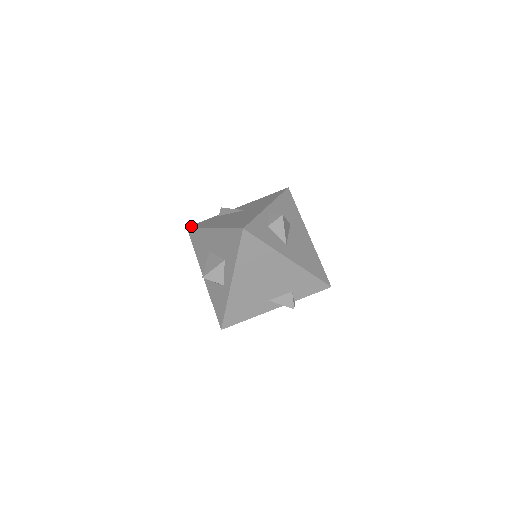
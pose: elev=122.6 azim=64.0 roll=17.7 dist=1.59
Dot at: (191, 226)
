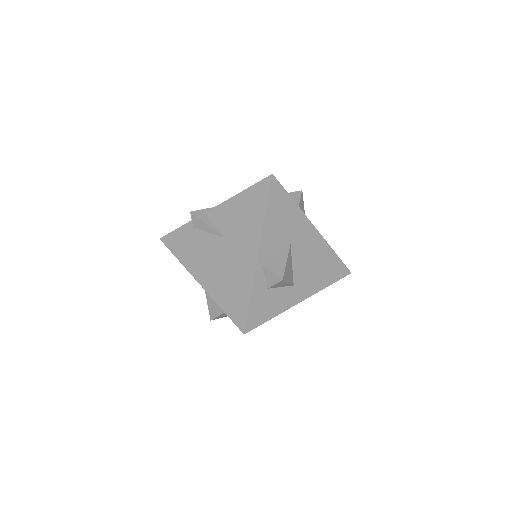
Dot at: (165, 241)
